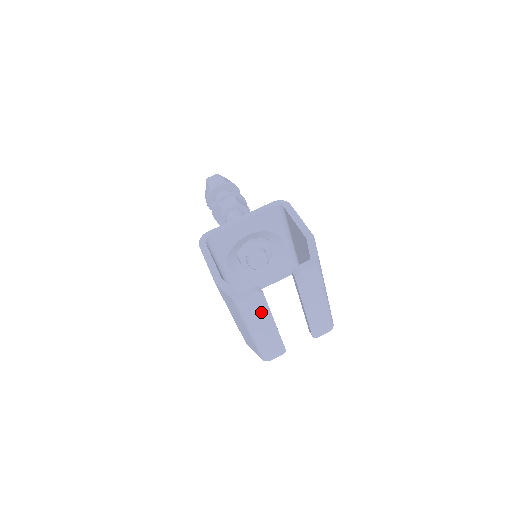
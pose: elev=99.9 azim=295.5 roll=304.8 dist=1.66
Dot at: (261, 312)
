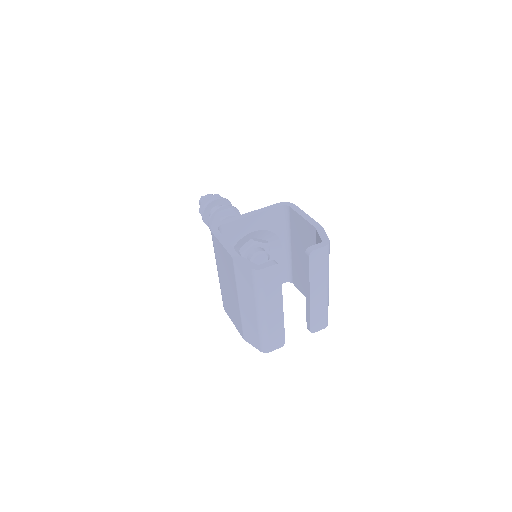
Dot at: (274, 289)
